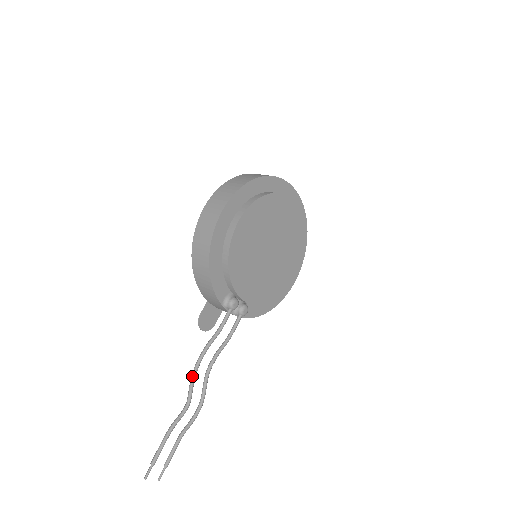
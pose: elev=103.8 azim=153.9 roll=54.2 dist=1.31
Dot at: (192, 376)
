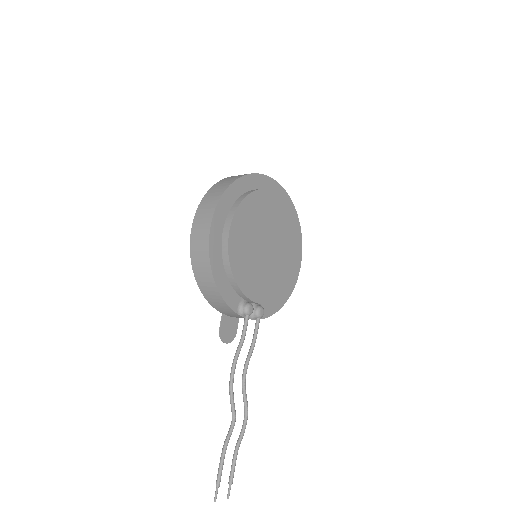
Dot at: (230, 391)
